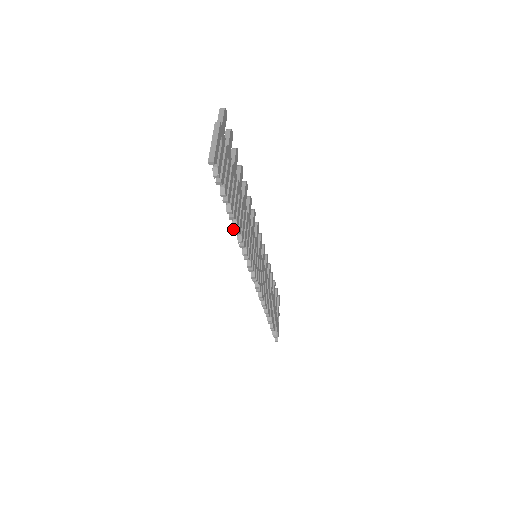
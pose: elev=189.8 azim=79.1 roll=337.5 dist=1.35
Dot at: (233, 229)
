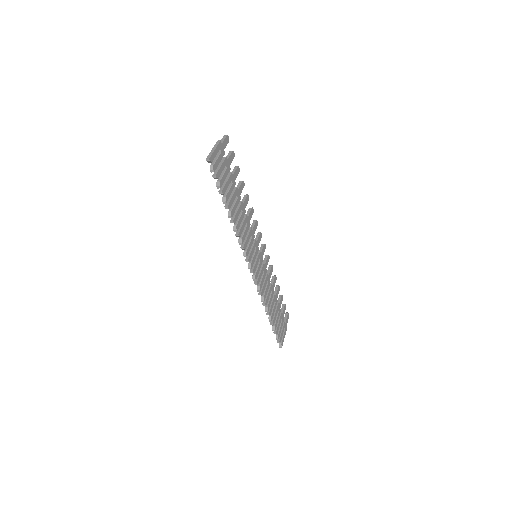
Dot at: occluded
